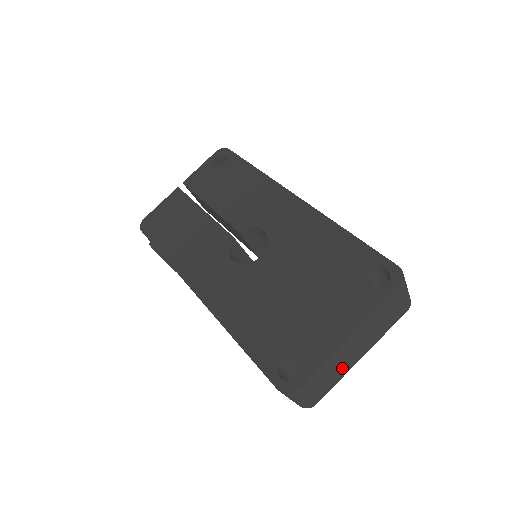
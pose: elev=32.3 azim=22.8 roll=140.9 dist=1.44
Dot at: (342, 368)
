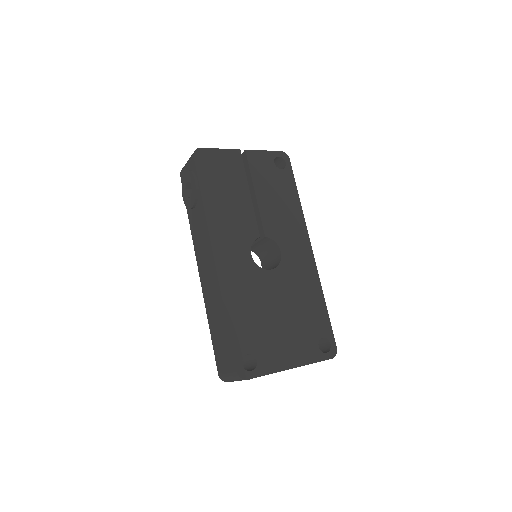
Dot at: occluded
